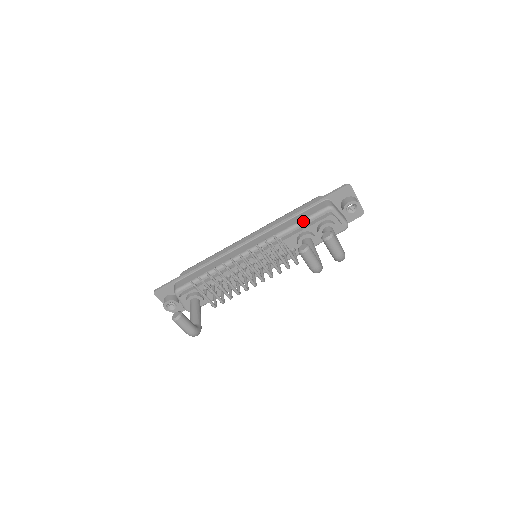
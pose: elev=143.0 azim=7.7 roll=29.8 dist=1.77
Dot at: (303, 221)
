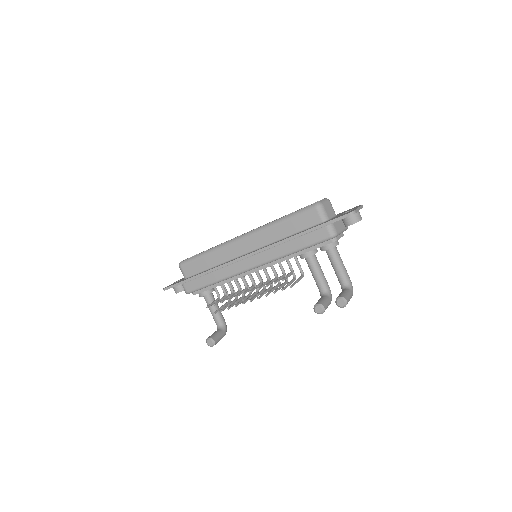
Dot at: (306, 248)
